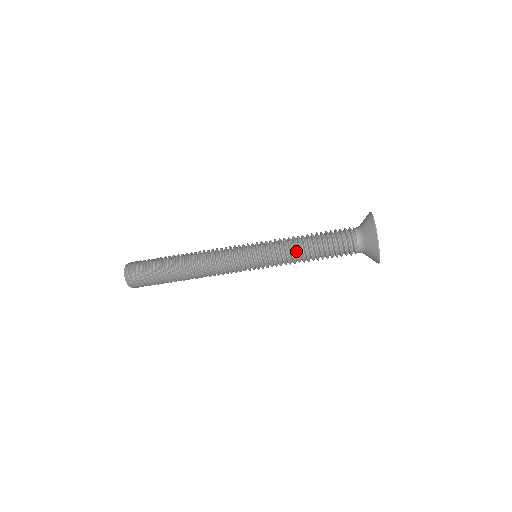
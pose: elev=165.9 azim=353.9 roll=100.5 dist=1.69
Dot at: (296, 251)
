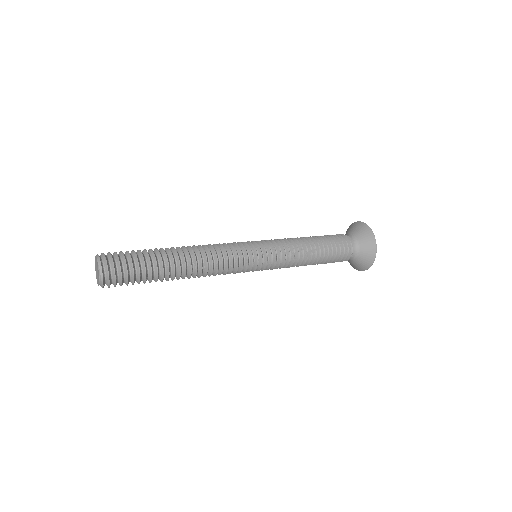
Dot at: (303, 259)
